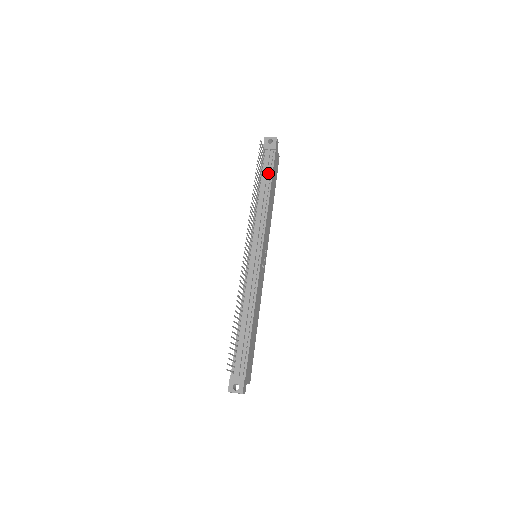
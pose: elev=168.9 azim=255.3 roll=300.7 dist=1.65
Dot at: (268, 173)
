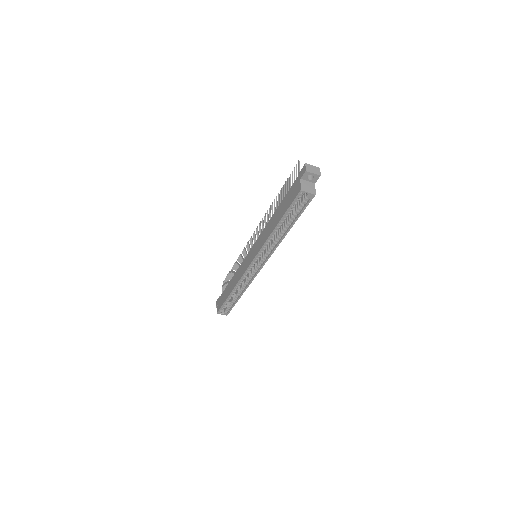
Dot at: occluded
